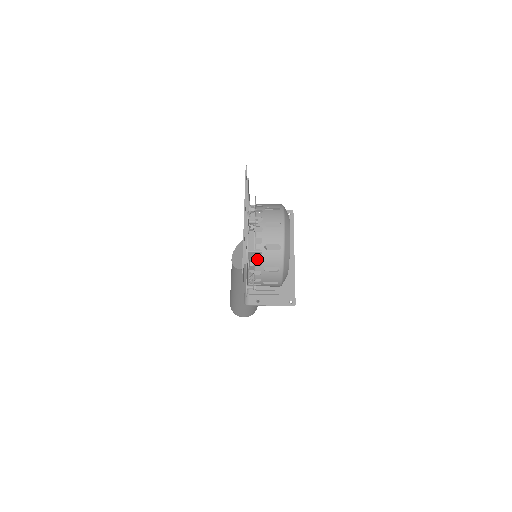
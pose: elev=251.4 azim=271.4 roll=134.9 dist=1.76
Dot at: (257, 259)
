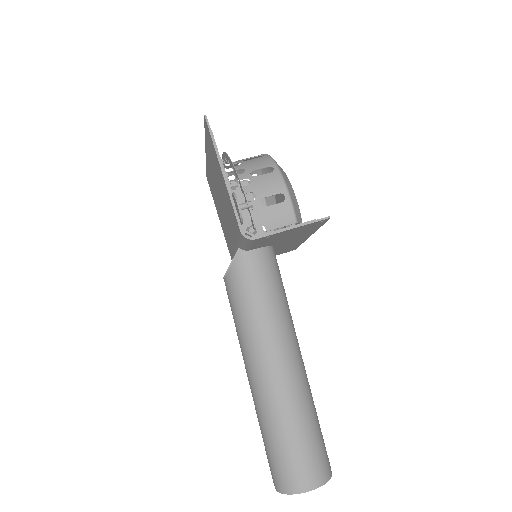
Dot at: (236, 169)
